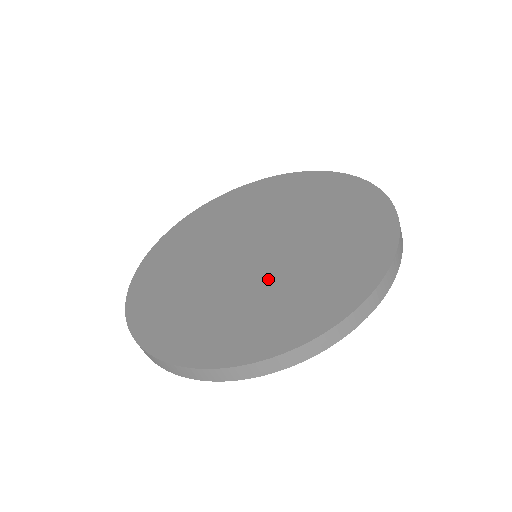
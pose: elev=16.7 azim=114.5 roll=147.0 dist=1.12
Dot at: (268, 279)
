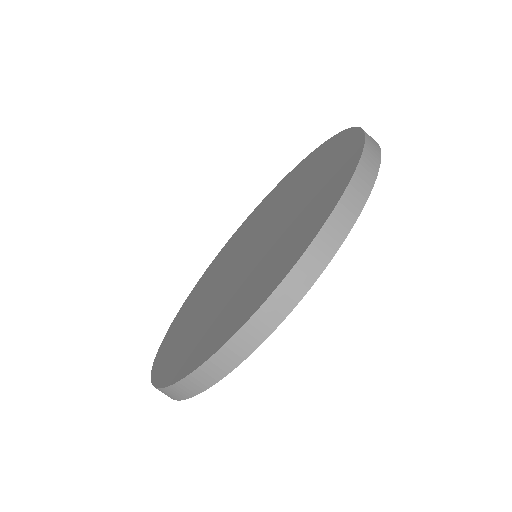
Dot at: (223, 294)
